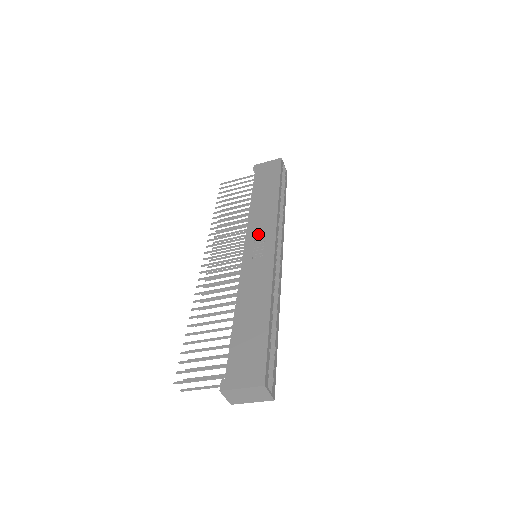
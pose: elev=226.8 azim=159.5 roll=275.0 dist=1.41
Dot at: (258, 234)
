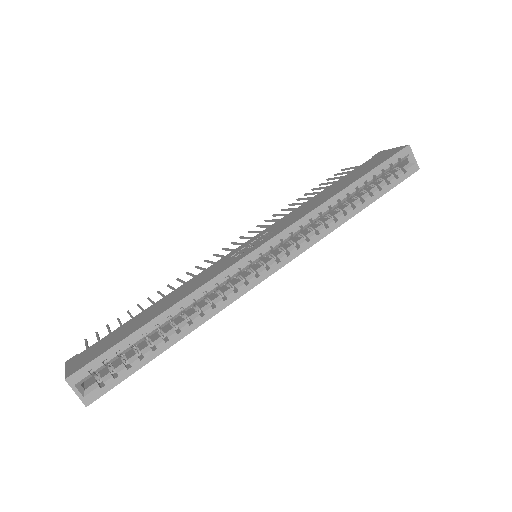
Dot at: (271, 230)
